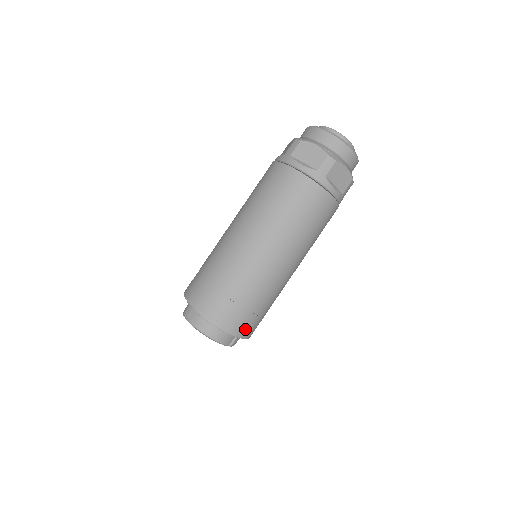
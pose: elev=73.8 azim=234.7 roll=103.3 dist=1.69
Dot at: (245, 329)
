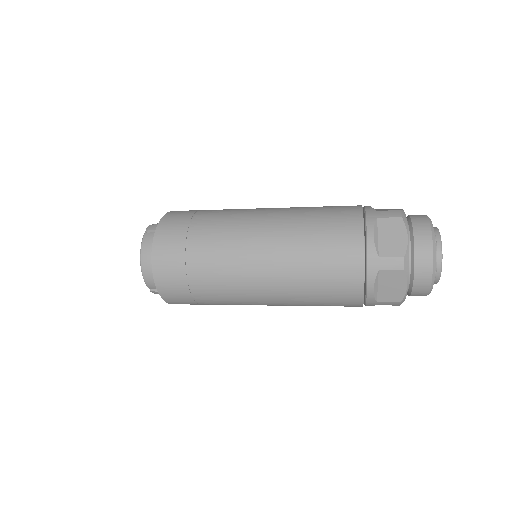
Dot at: (171, 294)
